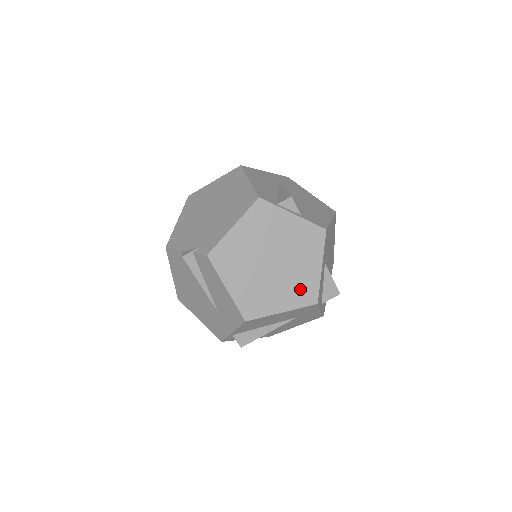
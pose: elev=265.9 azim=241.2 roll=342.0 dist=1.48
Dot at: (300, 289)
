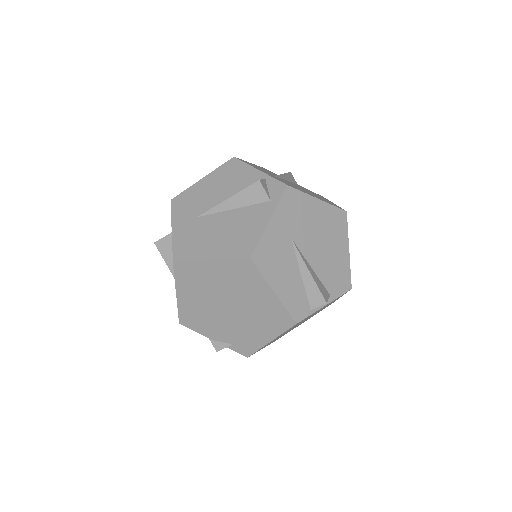
Dot at: occluded
